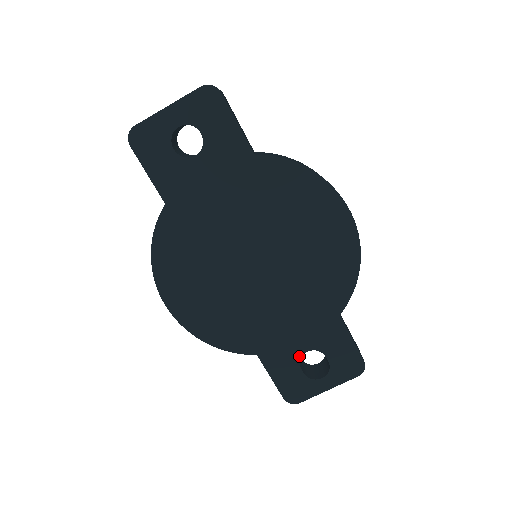
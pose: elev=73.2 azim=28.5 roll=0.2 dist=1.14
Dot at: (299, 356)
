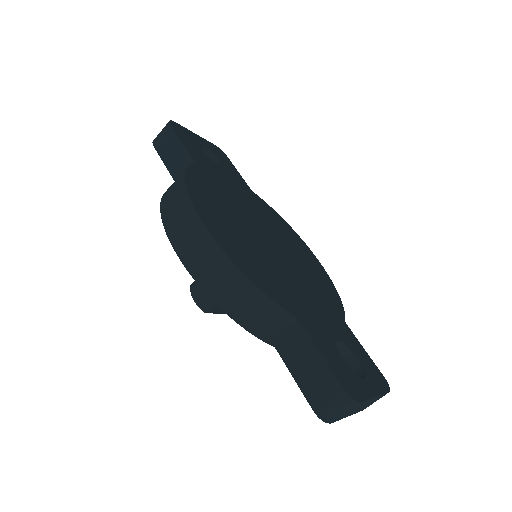
Dot at: (334, 342)
